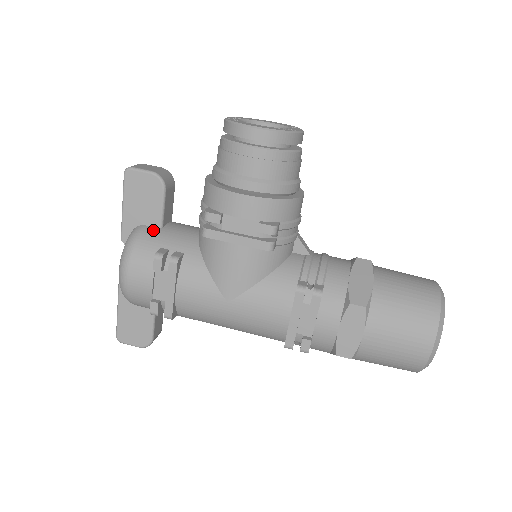
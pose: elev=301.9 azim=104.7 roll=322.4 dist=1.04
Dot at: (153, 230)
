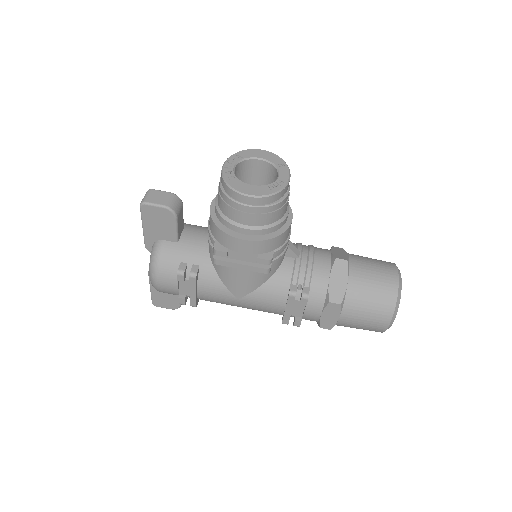
Dot at: (171, 245)
